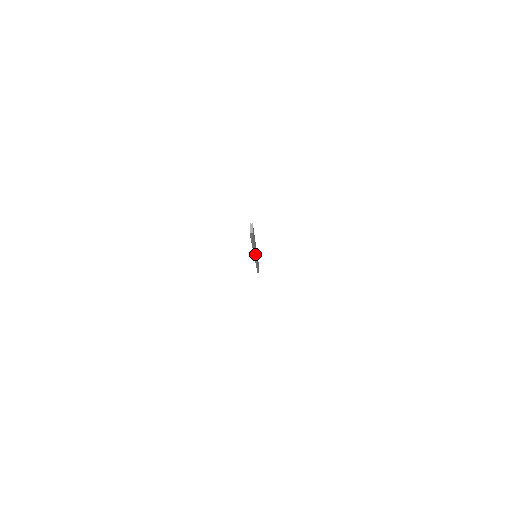
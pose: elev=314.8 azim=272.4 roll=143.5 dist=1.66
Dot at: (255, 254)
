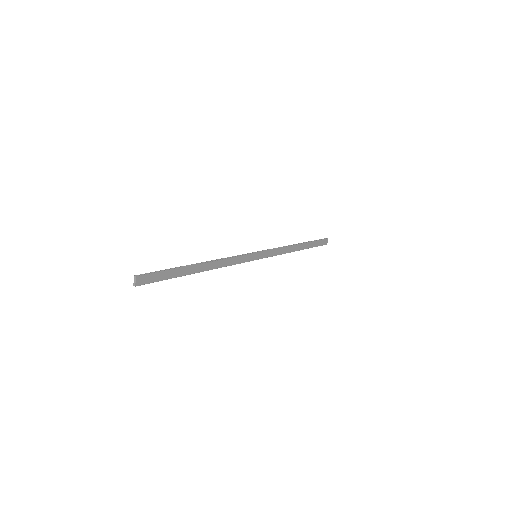
Dot at: (230, 265)
